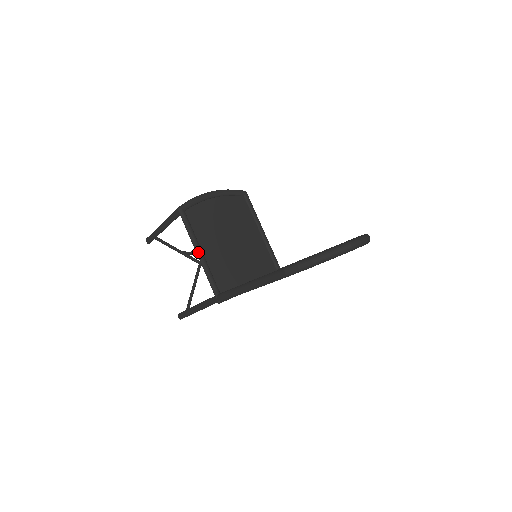
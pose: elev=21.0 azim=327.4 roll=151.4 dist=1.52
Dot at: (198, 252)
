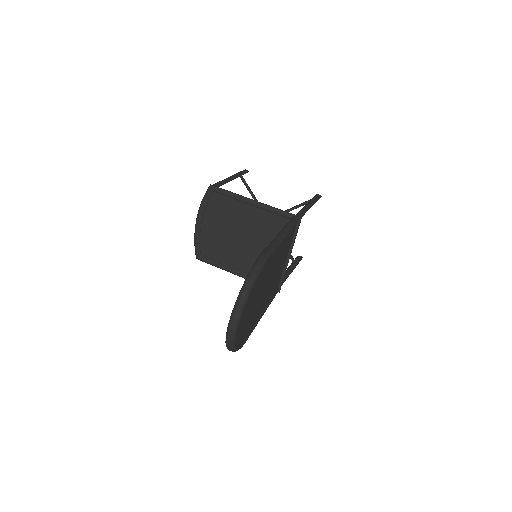
Dot at: (234, 274)
